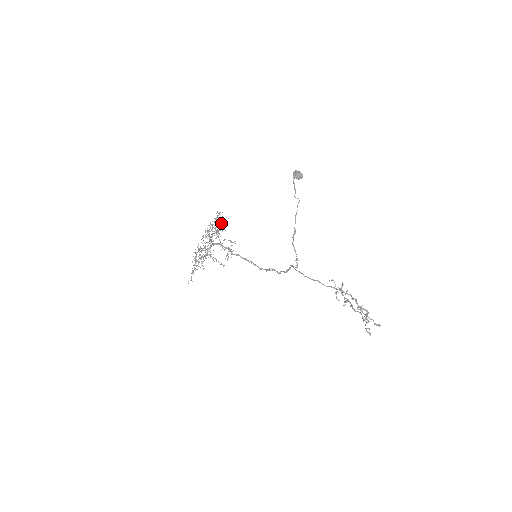
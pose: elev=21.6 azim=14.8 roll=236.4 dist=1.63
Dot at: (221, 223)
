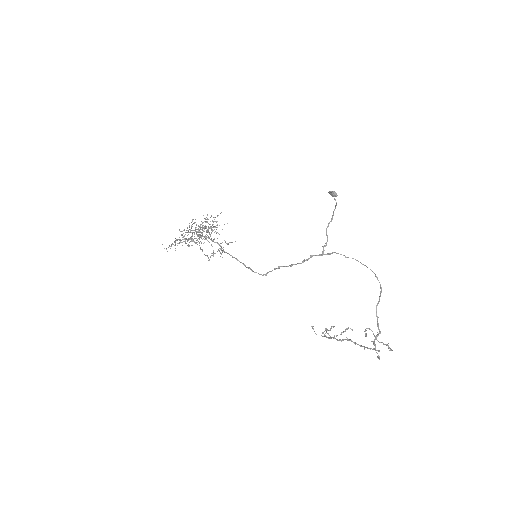
Dot at: occluded
